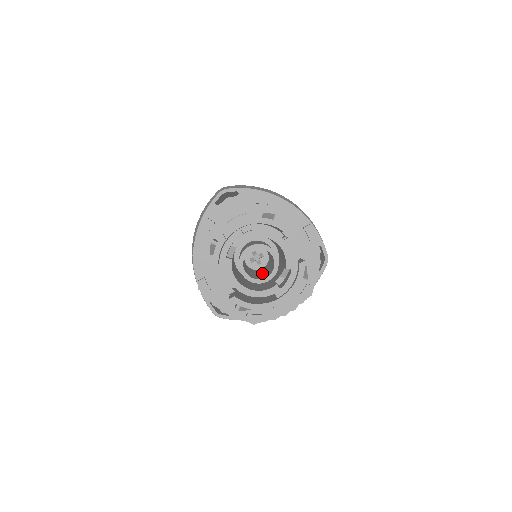
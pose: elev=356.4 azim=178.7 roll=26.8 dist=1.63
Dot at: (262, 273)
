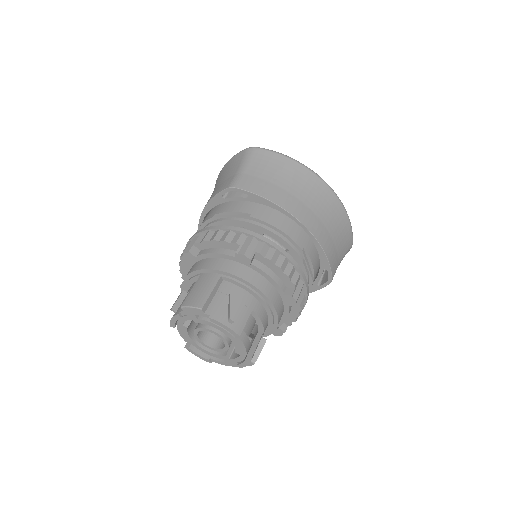
Dot at: occluded
